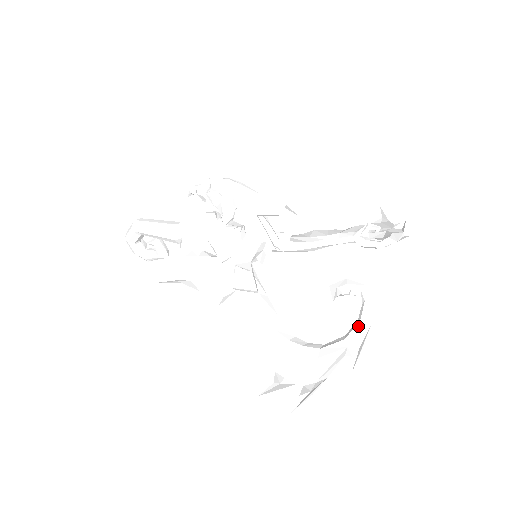
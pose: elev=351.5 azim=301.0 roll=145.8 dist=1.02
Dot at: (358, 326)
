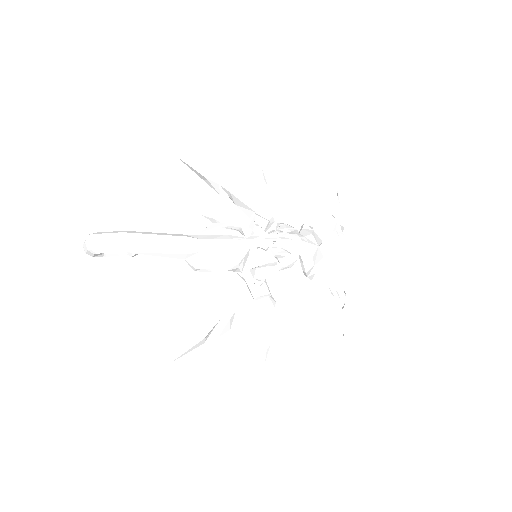
Dot at: (346, 313)
